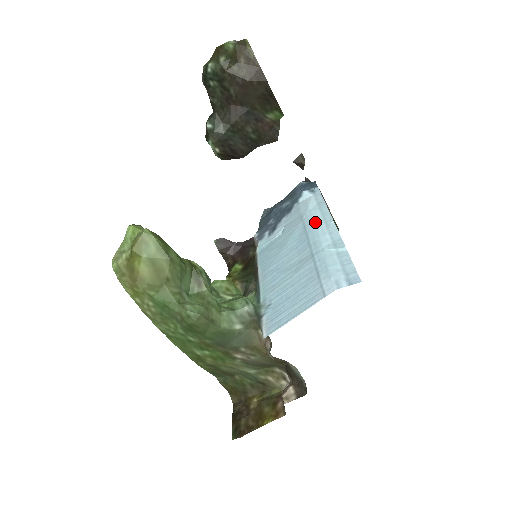
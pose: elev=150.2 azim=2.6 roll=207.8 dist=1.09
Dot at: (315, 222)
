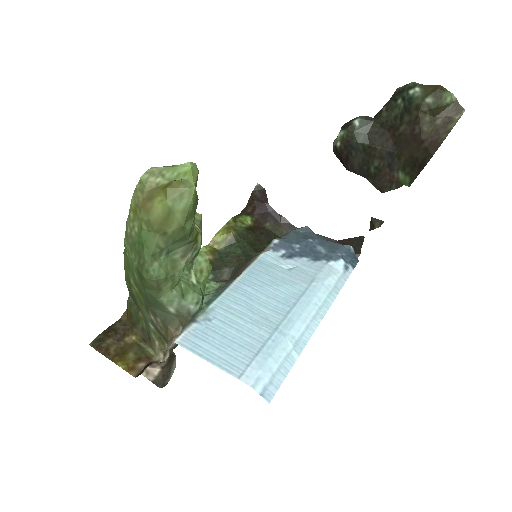
Dot at: (313, 301)
